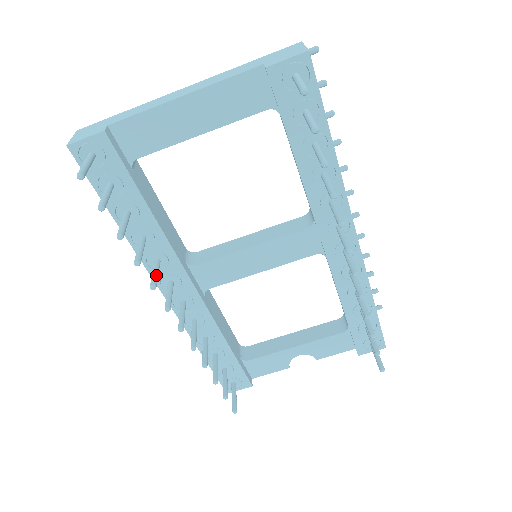
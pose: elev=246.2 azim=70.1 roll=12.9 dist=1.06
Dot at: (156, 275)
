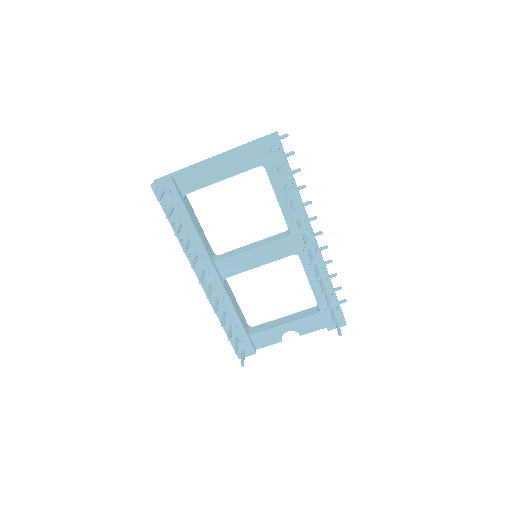
Dot at: (195, 261)
